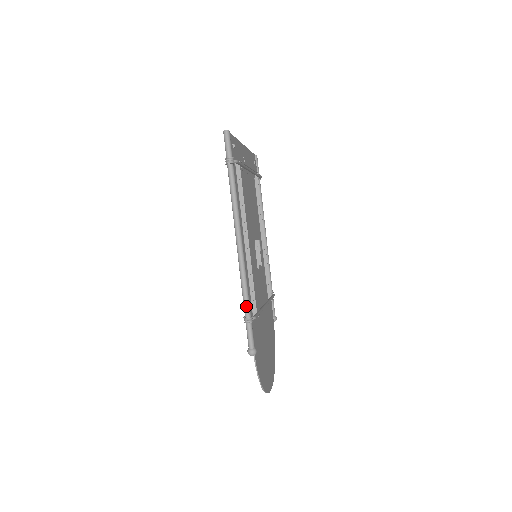
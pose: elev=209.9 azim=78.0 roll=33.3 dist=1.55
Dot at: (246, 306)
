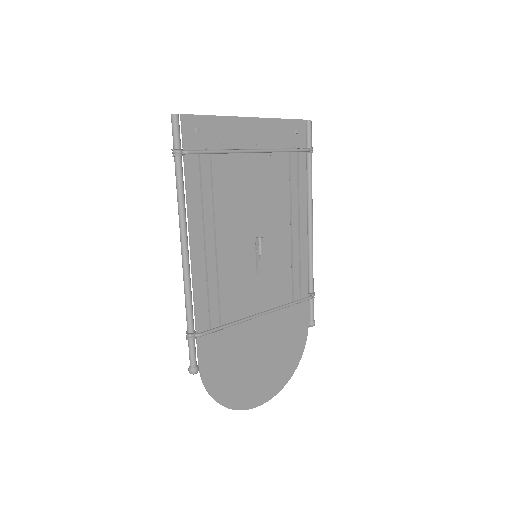
Dot at: (187, 321)
